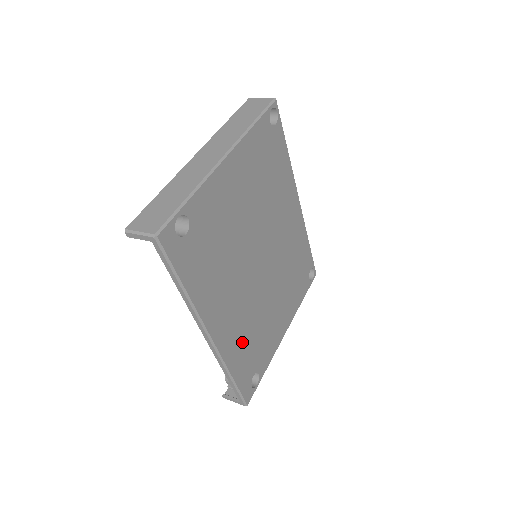
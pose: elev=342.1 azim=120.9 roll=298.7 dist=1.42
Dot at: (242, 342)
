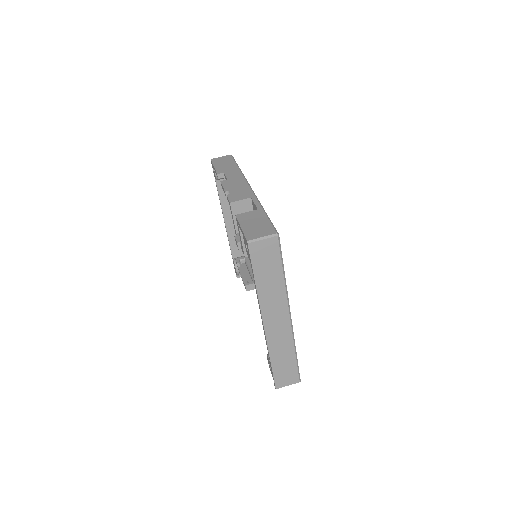
Dot at: occluded
